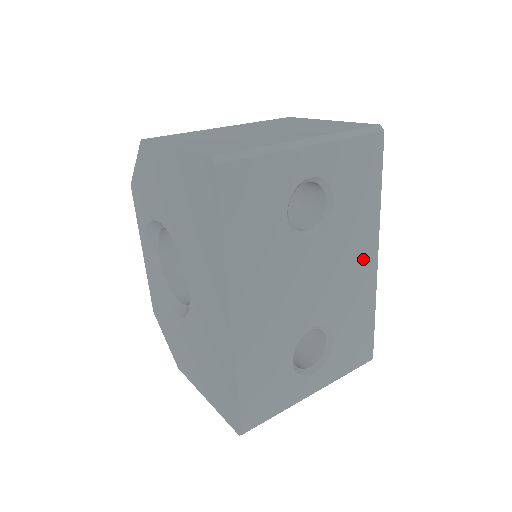
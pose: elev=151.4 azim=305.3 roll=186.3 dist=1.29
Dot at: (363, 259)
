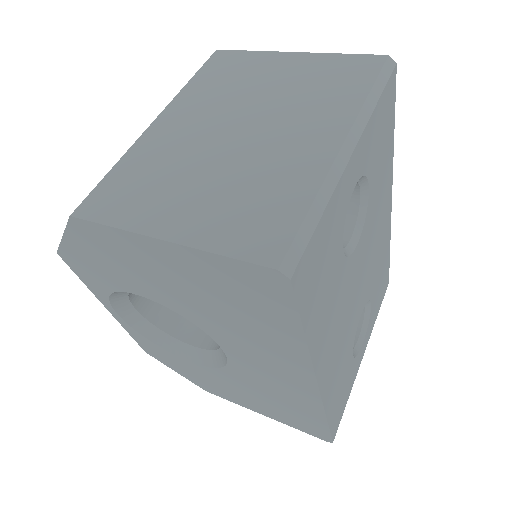
Dot at: (384, 215)
